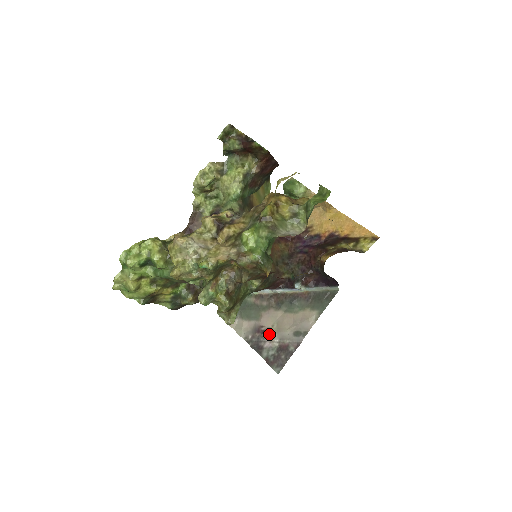
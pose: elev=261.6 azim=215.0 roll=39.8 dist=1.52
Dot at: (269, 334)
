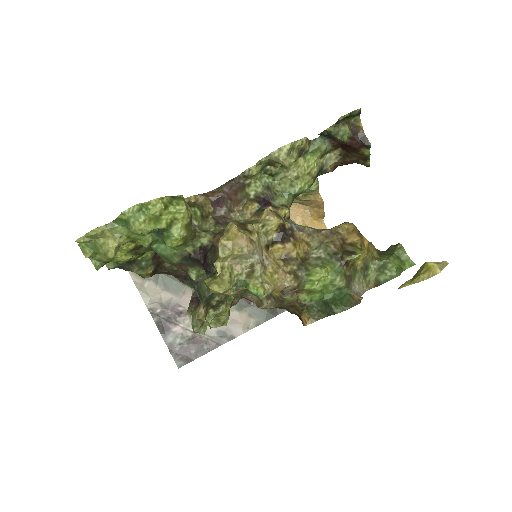
Dot at: (185, 318)
